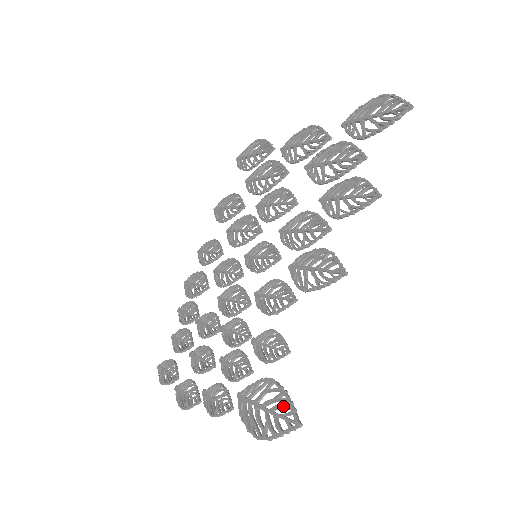
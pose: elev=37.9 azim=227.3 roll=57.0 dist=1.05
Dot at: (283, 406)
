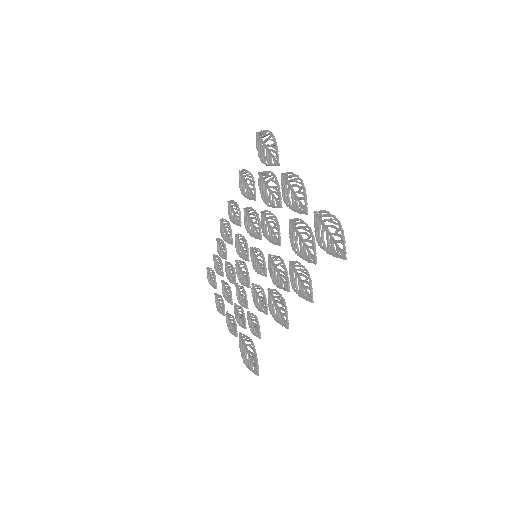
Dot at: (254, 361)
